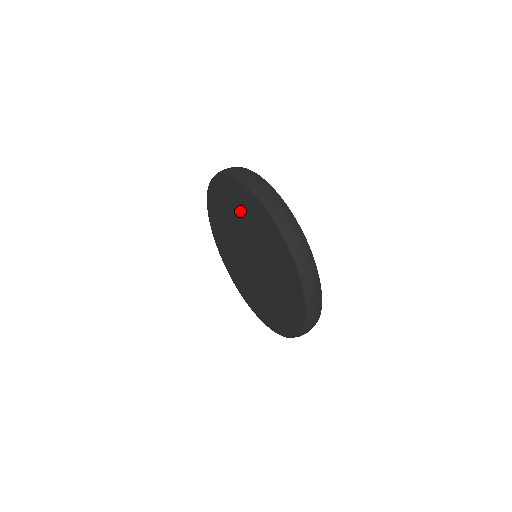
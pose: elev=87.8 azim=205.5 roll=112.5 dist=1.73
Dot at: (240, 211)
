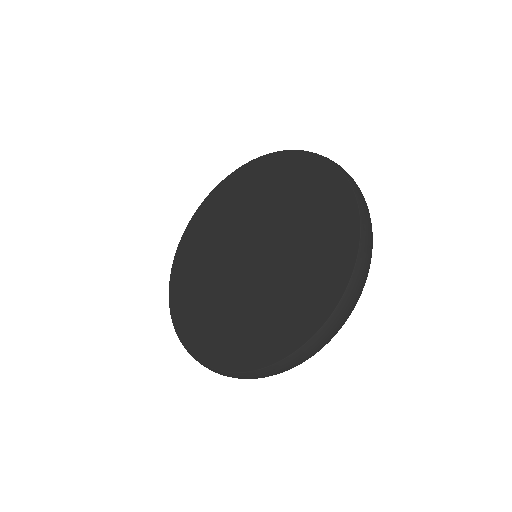
Dot at: (290, 192)
